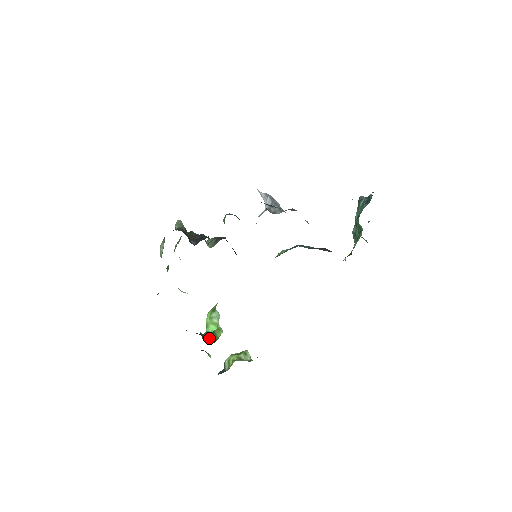
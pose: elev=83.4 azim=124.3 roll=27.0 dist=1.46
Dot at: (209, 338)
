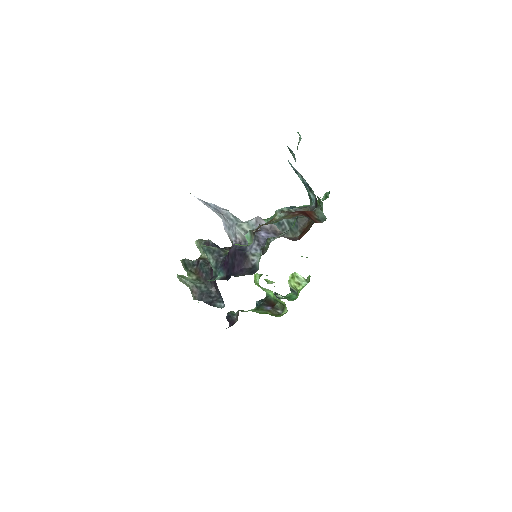
Dot at: (277, 303)
